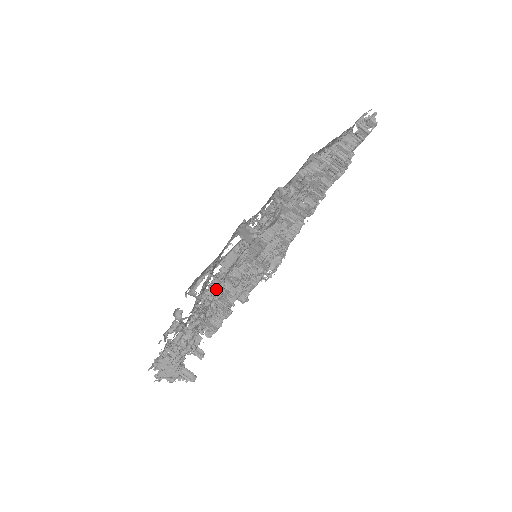
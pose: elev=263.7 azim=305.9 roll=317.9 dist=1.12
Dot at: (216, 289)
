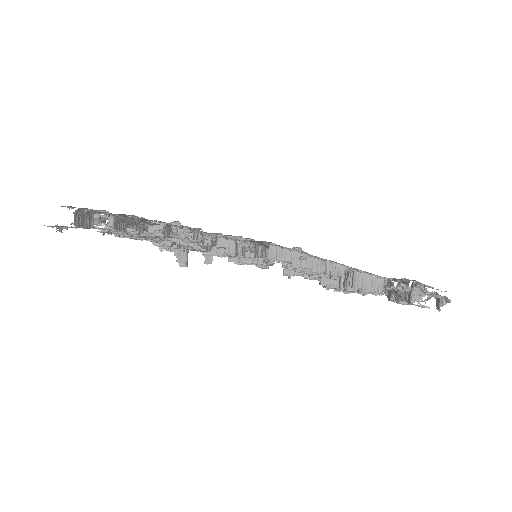
Dot at: (106, 229)
